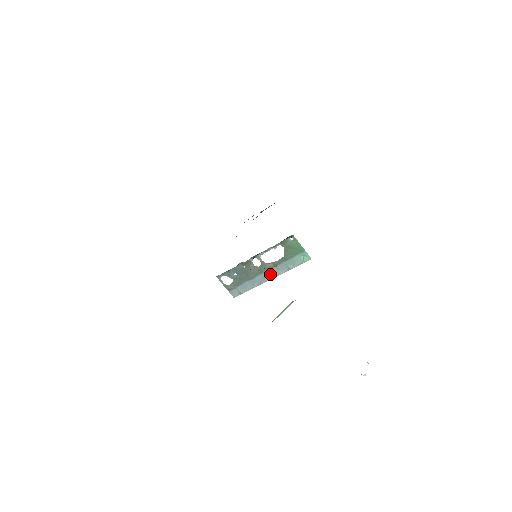
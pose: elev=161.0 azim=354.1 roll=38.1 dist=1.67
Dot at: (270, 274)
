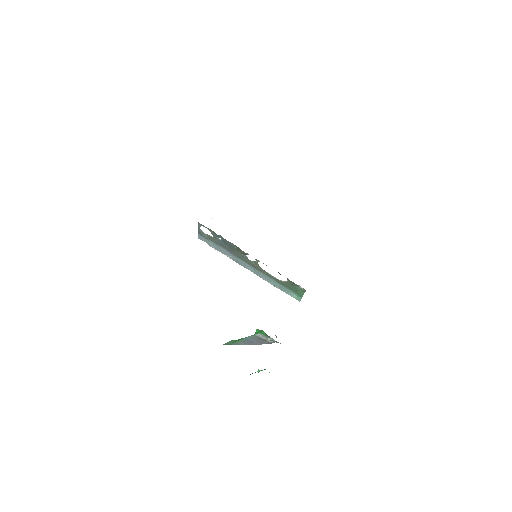
Dot at: (253, 270)
